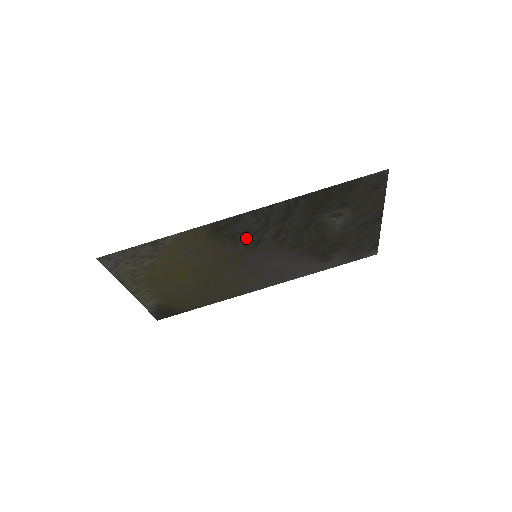
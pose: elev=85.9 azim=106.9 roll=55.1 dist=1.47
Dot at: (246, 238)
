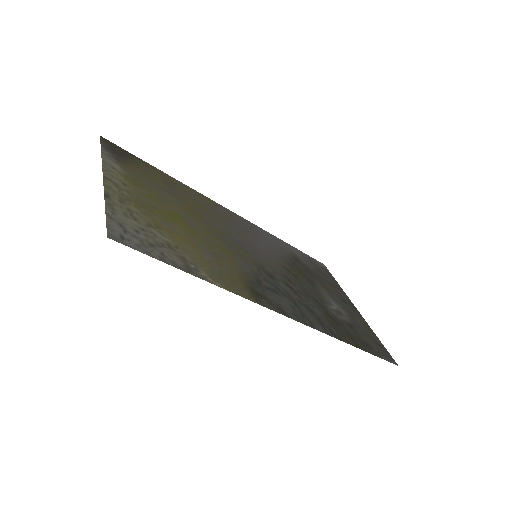
Dot at: (268, 281)
